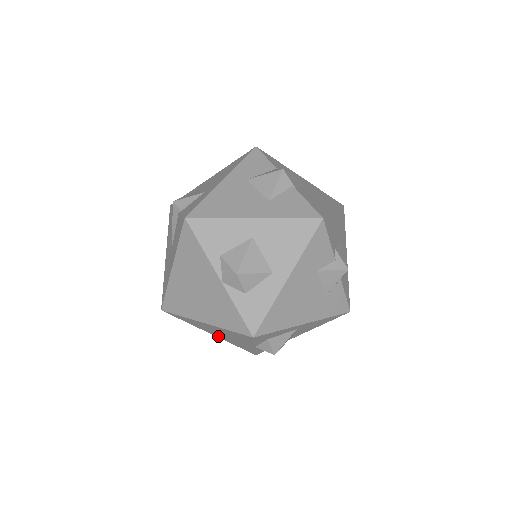
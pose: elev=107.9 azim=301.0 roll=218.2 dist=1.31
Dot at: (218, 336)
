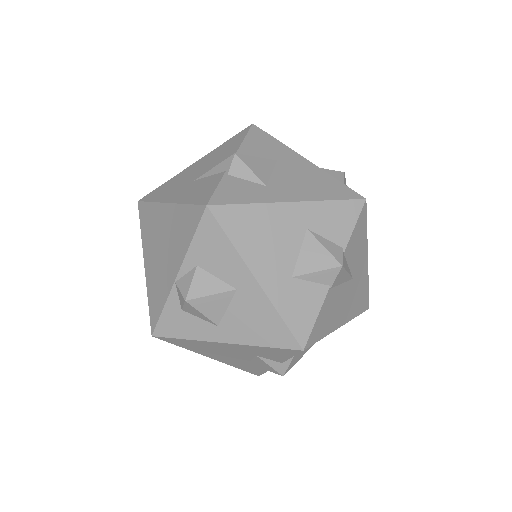
Dot at: occluded
